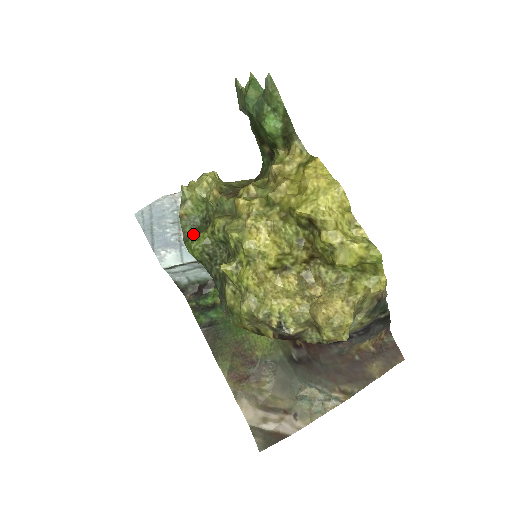
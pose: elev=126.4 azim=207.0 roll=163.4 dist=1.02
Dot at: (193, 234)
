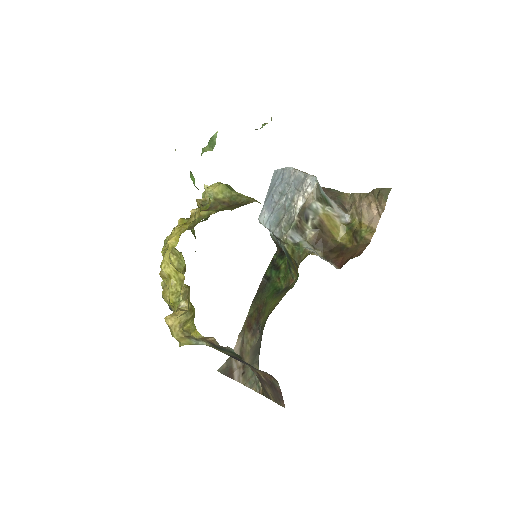
Dot at: (204, 219)
